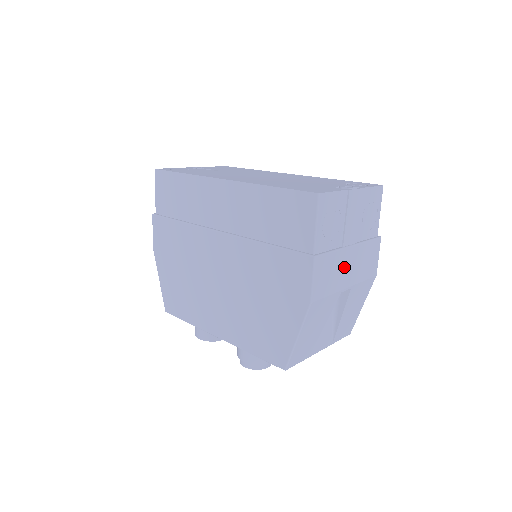
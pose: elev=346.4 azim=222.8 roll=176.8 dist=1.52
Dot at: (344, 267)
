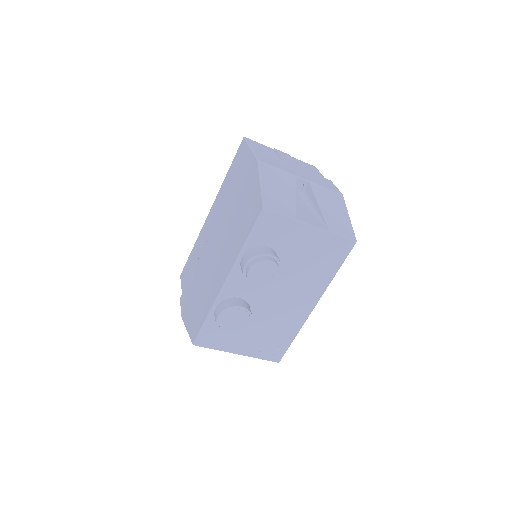
Dot at: (290, 168)
